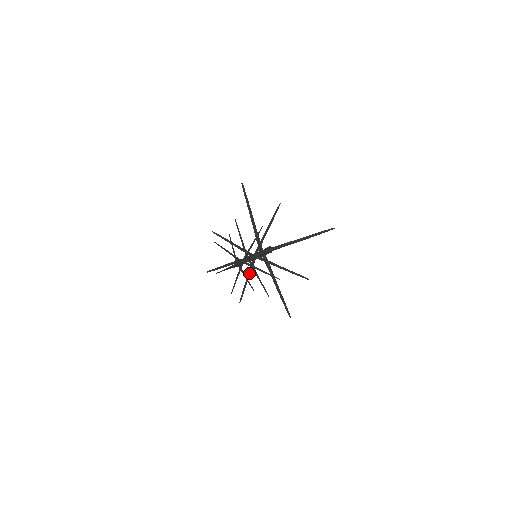
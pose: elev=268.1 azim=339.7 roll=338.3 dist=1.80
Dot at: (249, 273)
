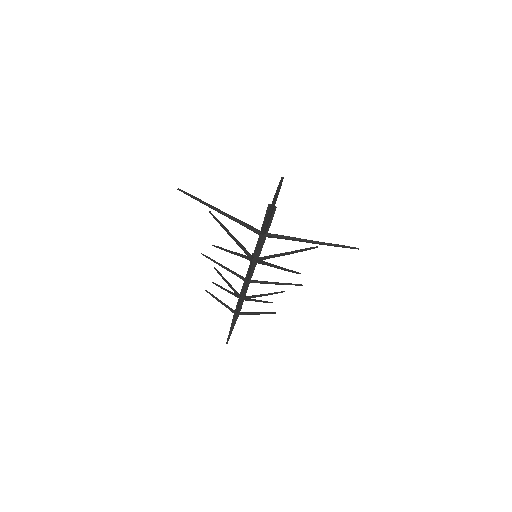
Dot at: (271, 266)
